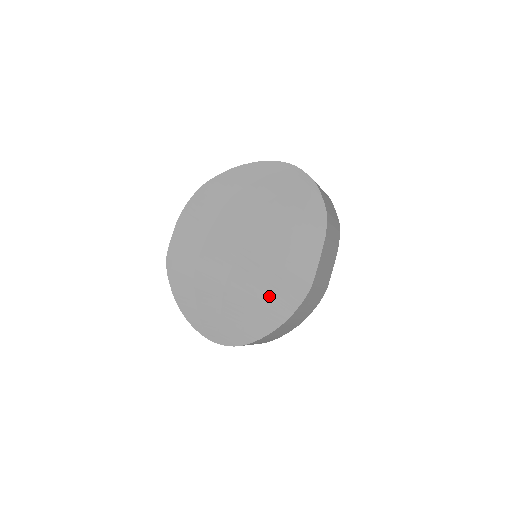
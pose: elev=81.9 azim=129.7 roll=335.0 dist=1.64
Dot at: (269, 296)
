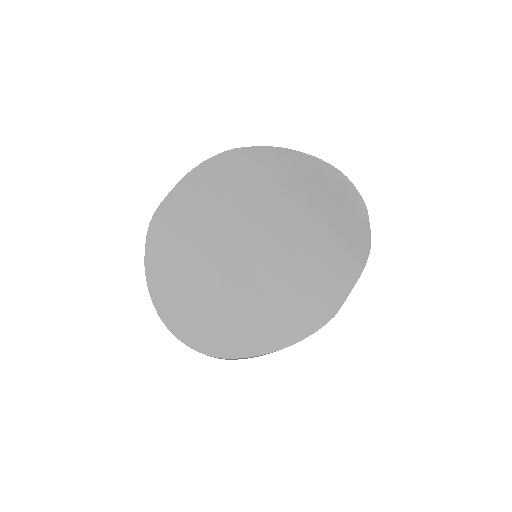
Dot at: (278, 310)
